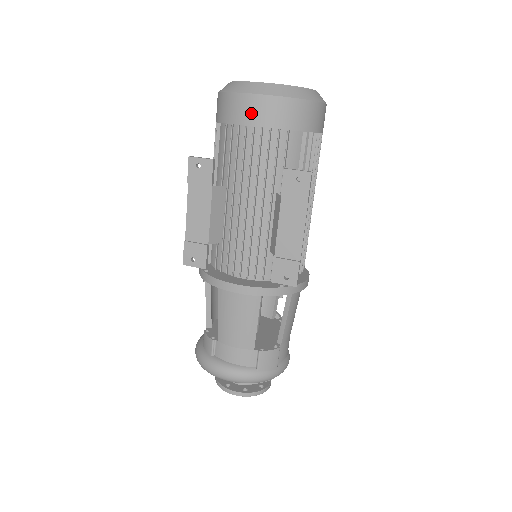
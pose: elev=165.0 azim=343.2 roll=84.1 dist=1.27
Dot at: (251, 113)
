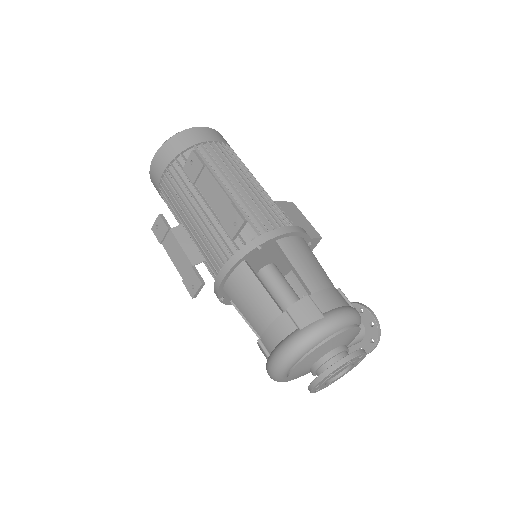
Dot at: (158, 170)
